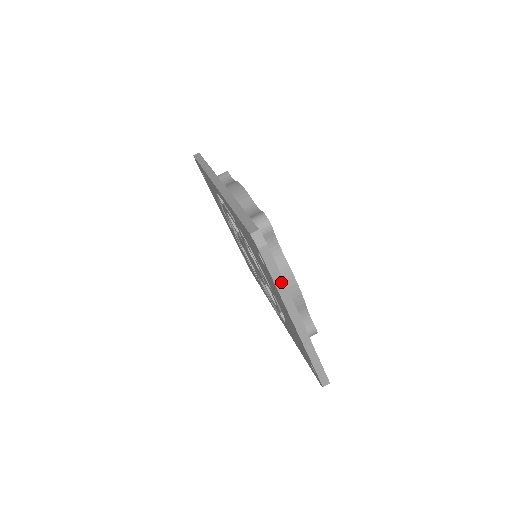
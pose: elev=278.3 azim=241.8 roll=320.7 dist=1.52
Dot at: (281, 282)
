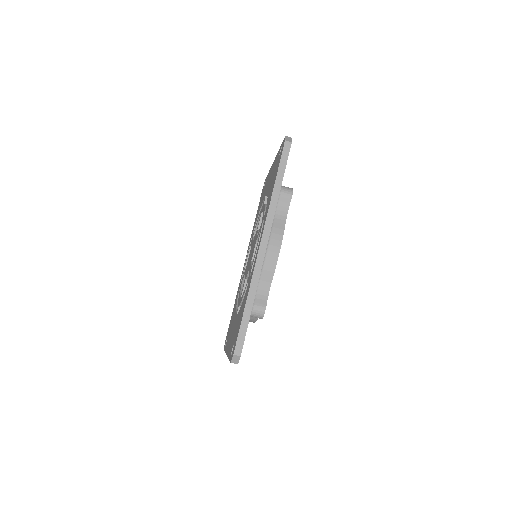
Dot at: occluded
